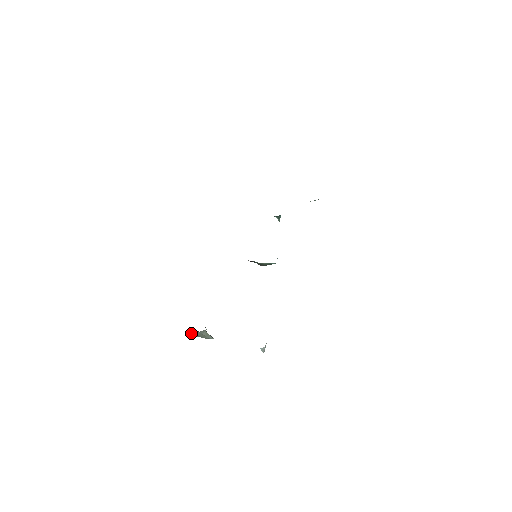
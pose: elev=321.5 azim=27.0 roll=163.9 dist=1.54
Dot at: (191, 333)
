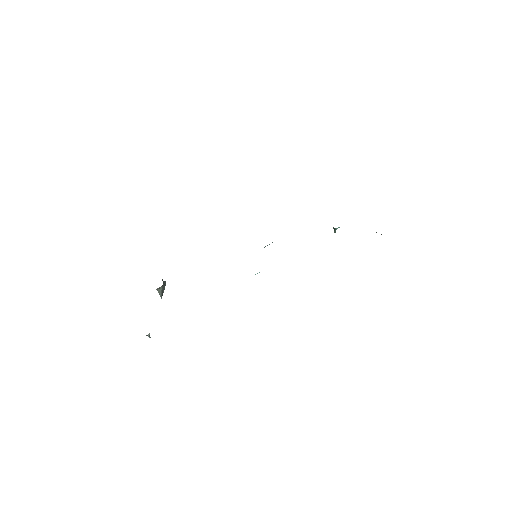
Dot at: occluded
